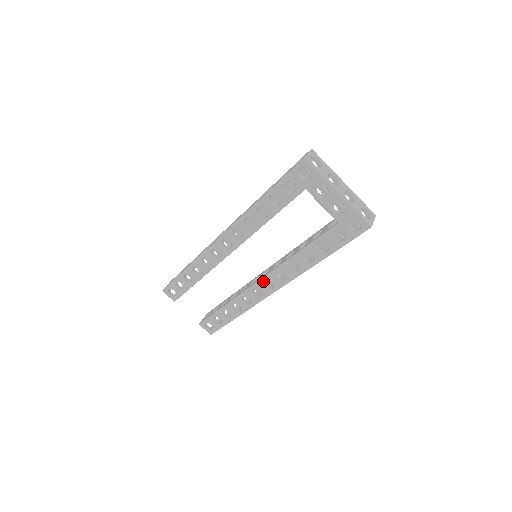
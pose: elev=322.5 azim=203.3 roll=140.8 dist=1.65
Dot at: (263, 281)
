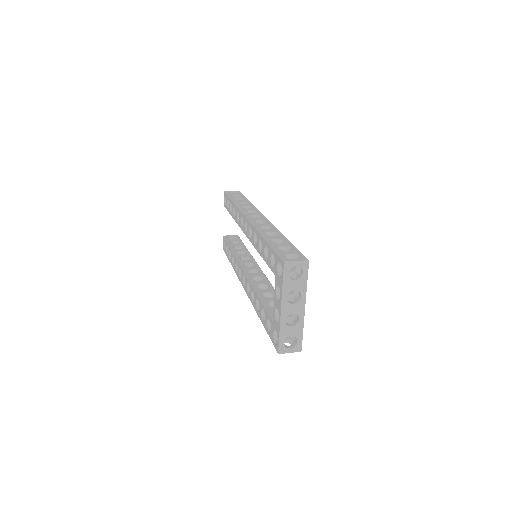
Dot at: (244, 274)
